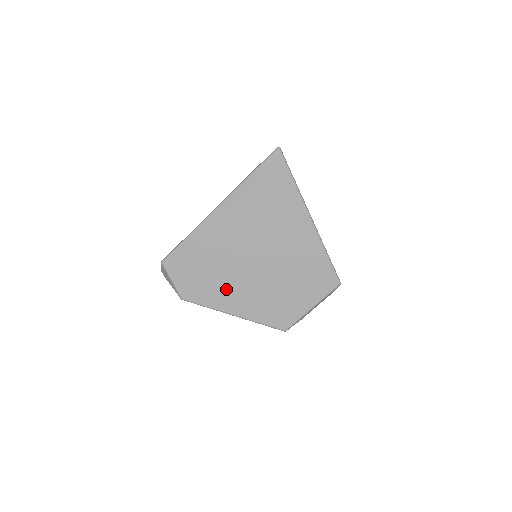
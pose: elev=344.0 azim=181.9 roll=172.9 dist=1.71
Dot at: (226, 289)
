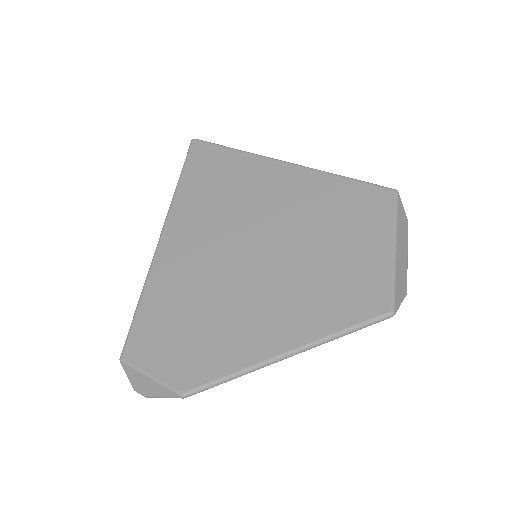
Dot at: (242, 322)
